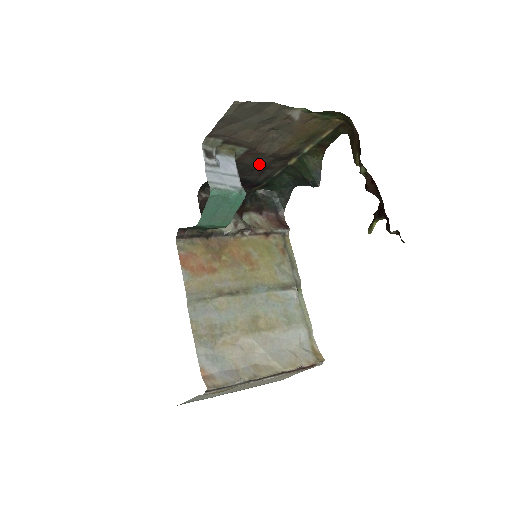
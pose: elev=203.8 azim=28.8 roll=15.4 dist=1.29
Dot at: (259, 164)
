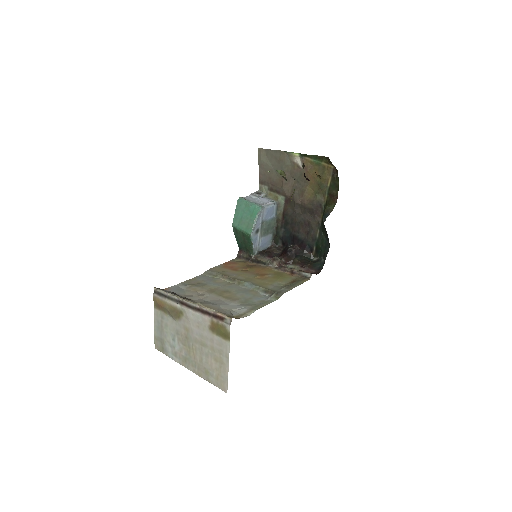
Dot at: (298, 216)
